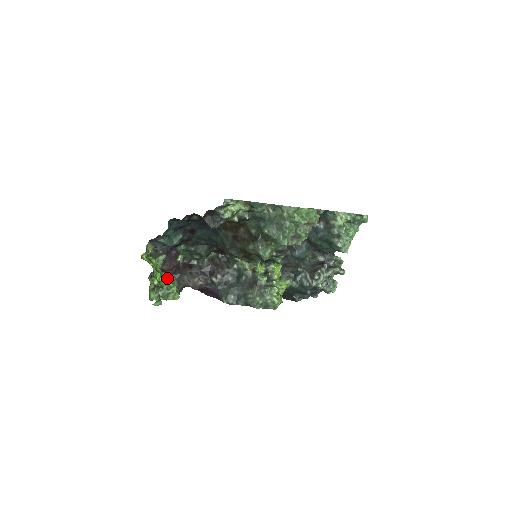
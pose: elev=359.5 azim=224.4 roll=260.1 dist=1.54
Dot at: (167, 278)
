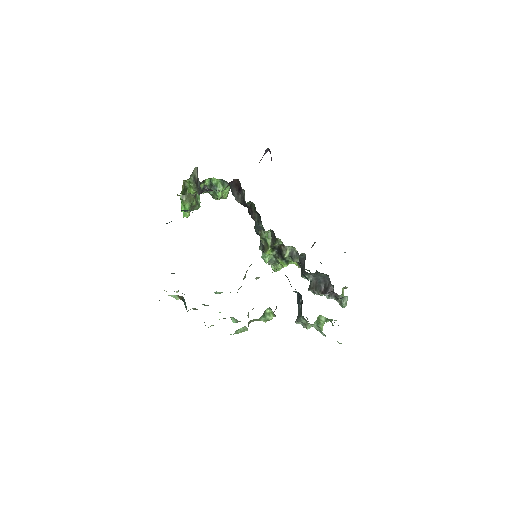
Dot at: occluded
